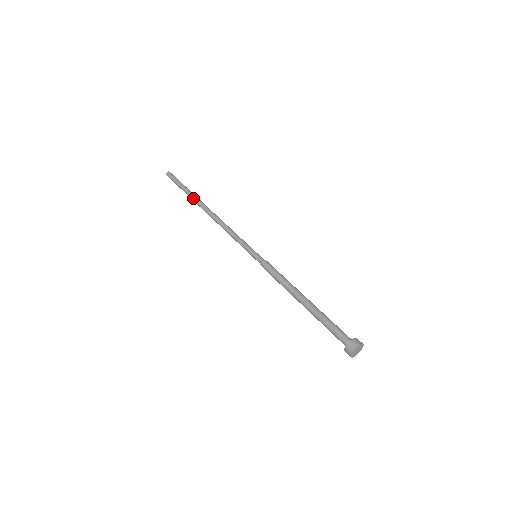
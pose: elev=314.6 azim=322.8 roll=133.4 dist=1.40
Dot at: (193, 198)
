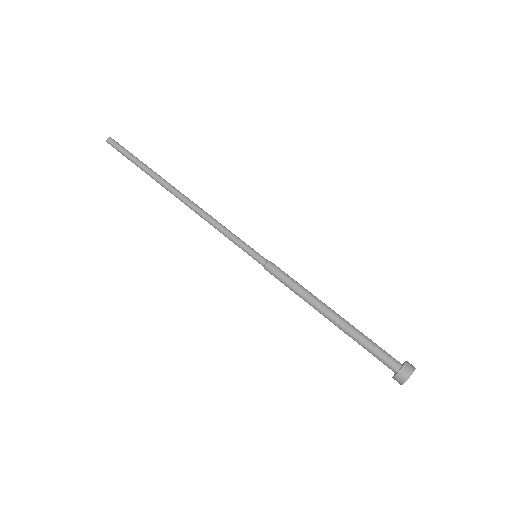
Dot at: occluded
